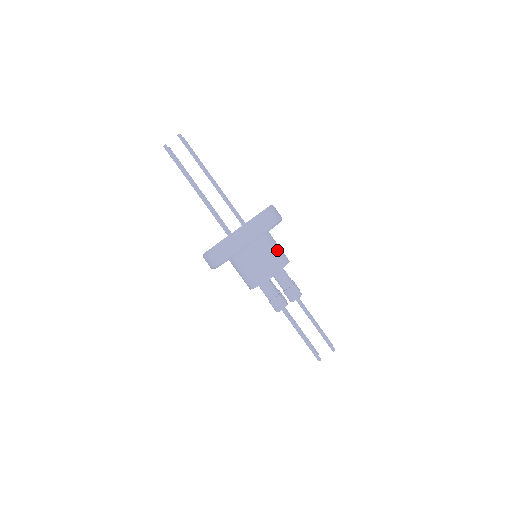
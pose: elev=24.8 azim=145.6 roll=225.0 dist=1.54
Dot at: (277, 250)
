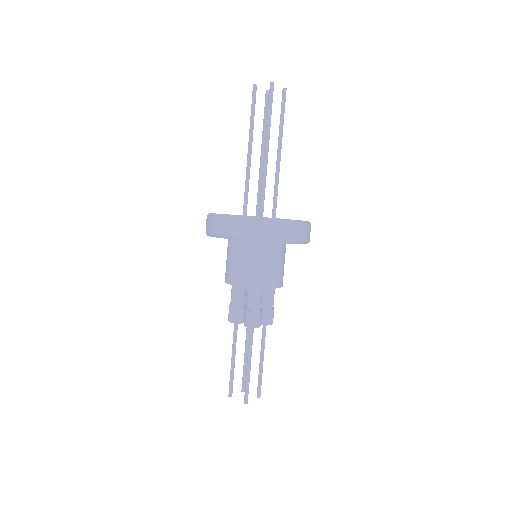
Dot at: (266, 267)
